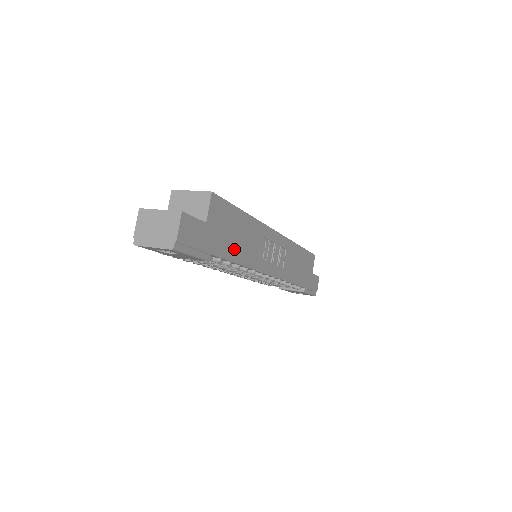
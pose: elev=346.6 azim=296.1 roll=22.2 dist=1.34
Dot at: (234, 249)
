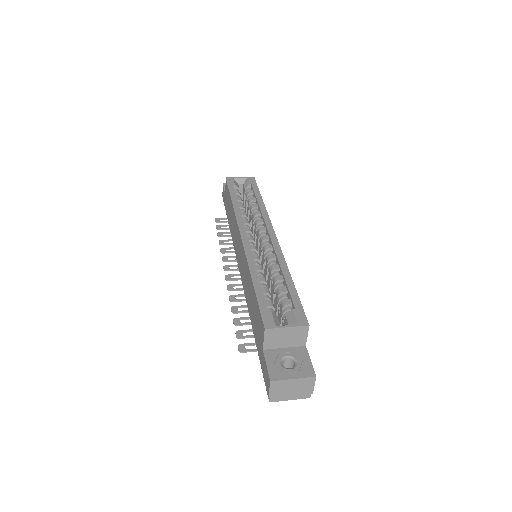
Dot at: occluded
